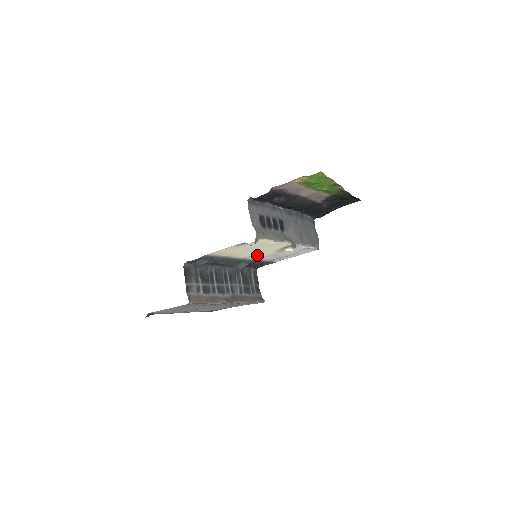
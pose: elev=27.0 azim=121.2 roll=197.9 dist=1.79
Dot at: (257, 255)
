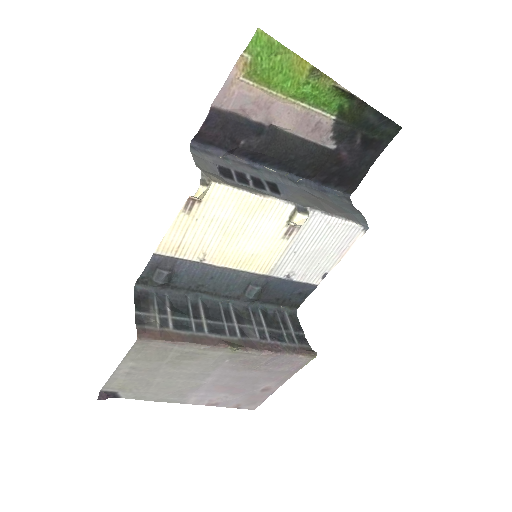
Dot at: (260, 257)
